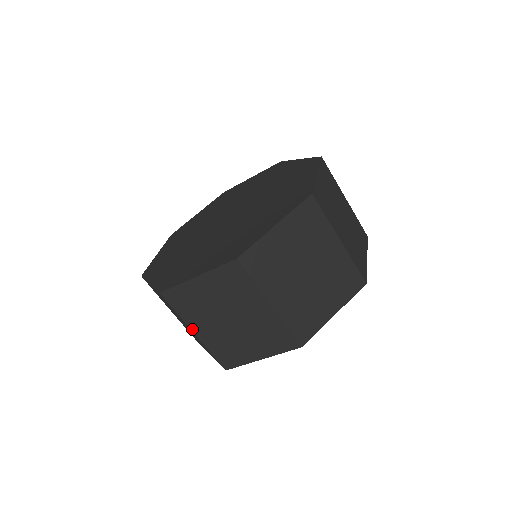
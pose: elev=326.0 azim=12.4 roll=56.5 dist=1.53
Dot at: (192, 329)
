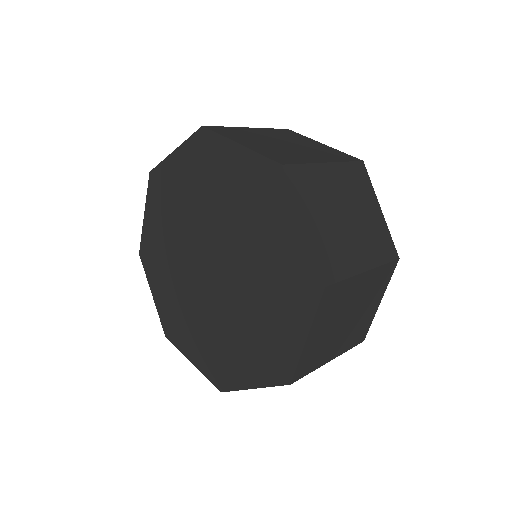
Dot at: (327, 362)
